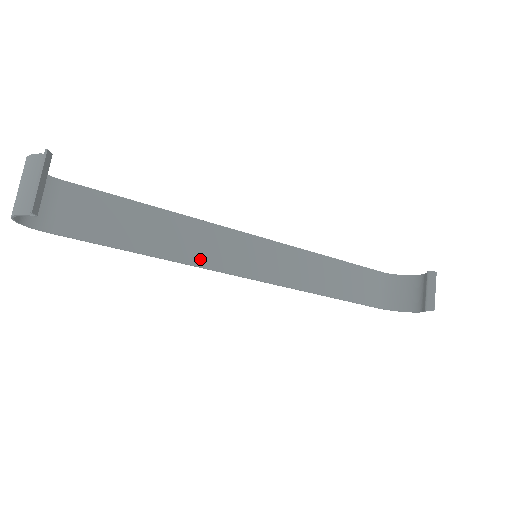
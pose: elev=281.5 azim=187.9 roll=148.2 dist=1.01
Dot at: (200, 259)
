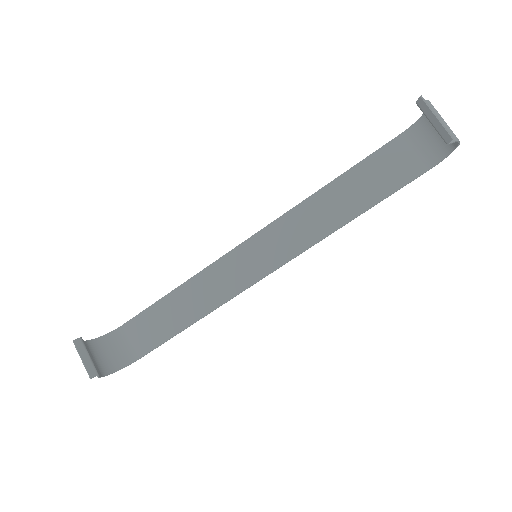
Dot at: (224, 295)
